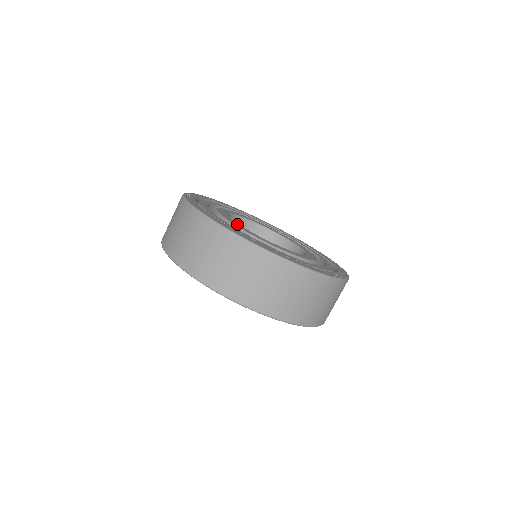
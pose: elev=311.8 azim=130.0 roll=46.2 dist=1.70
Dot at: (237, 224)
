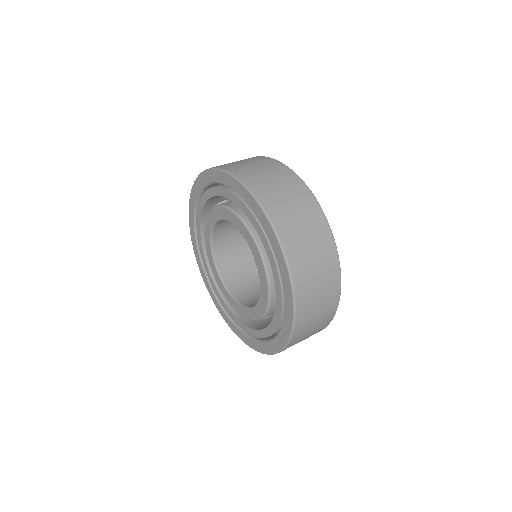
Dot at: occluded
